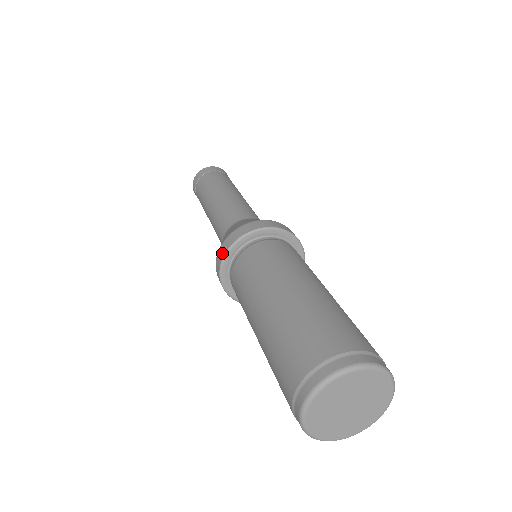
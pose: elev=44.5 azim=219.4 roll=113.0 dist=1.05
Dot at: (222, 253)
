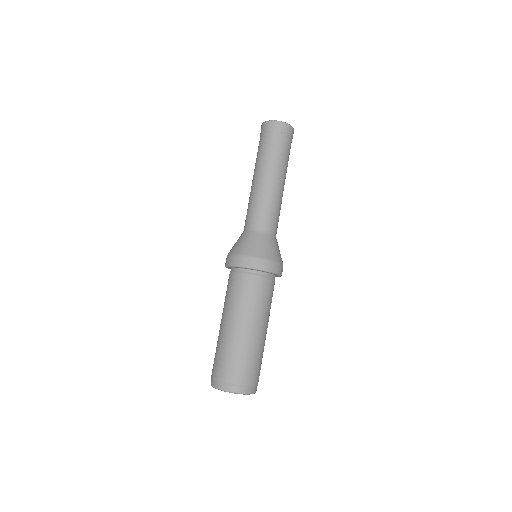
Dot at: (225, 263)
